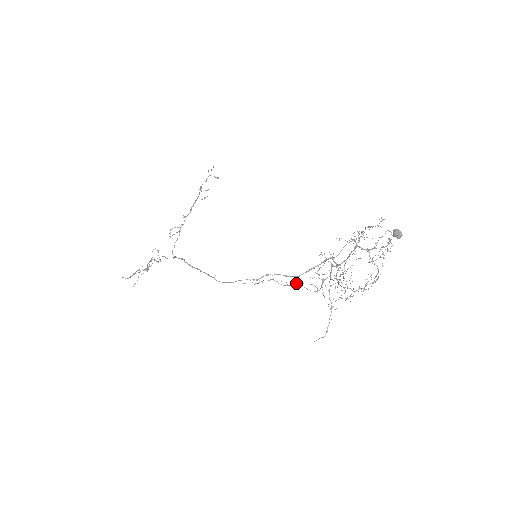
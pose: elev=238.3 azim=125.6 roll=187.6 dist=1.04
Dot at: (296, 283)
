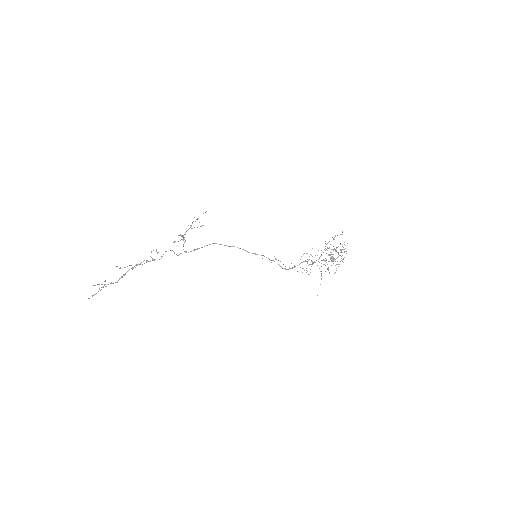
Dot at: occluded
